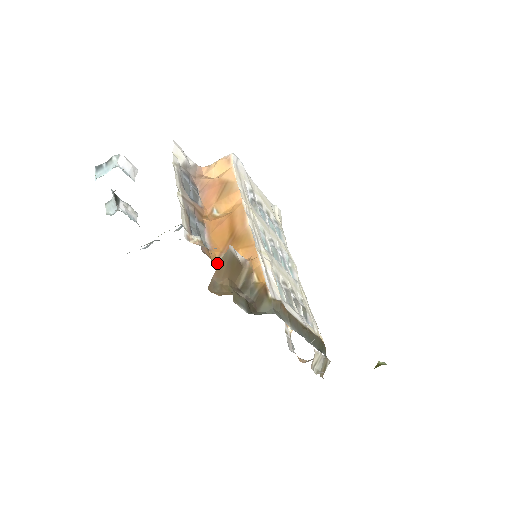
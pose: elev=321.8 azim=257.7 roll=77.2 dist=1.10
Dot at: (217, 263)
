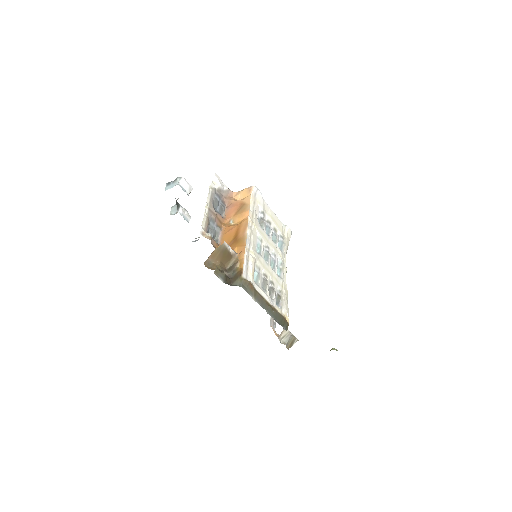
Dot at: occluded
